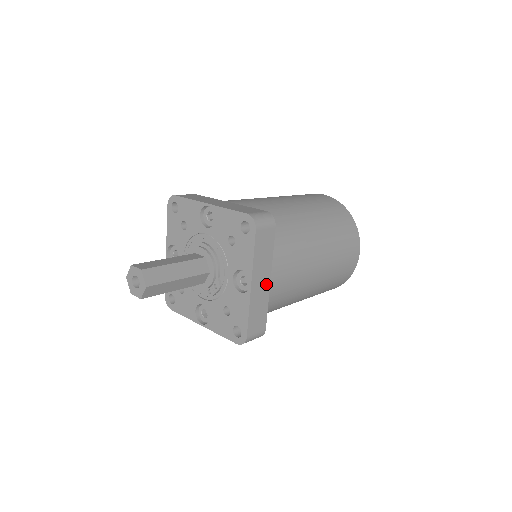
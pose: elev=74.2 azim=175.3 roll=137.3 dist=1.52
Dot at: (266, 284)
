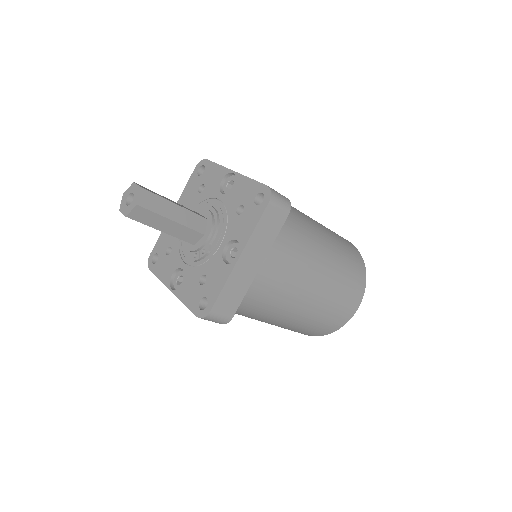
Dot at: (254, 268)
